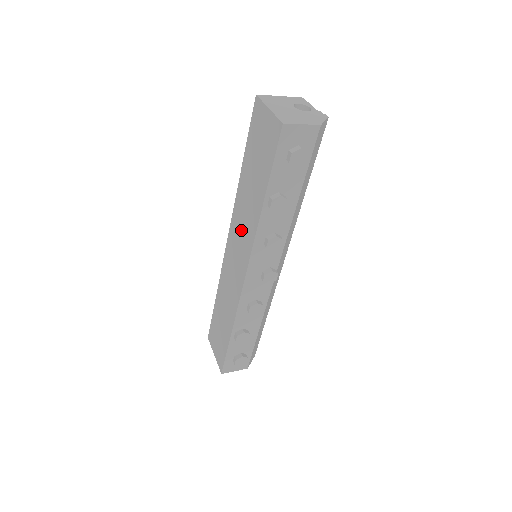
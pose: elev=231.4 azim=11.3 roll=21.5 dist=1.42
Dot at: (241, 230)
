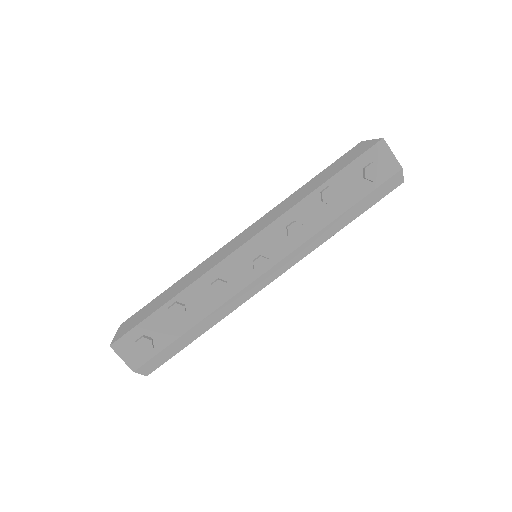
Dot at: (270, 216)
